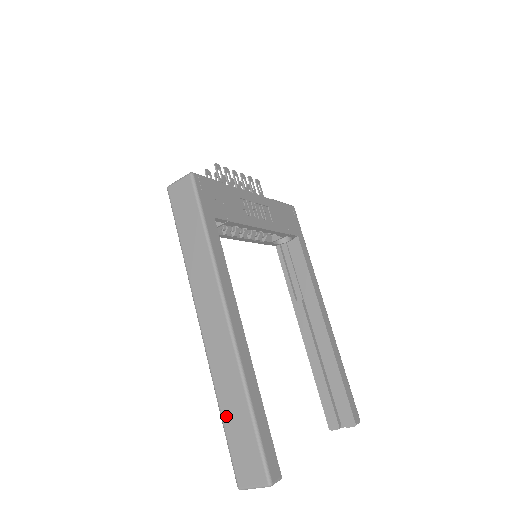
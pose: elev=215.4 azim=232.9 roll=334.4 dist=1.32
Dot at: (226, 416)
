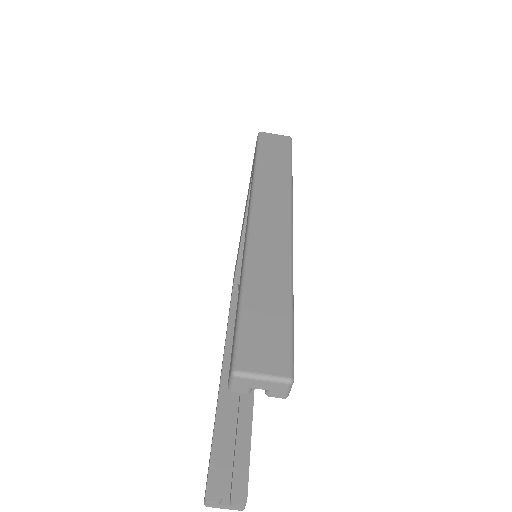
Dot at: (252, 293)
